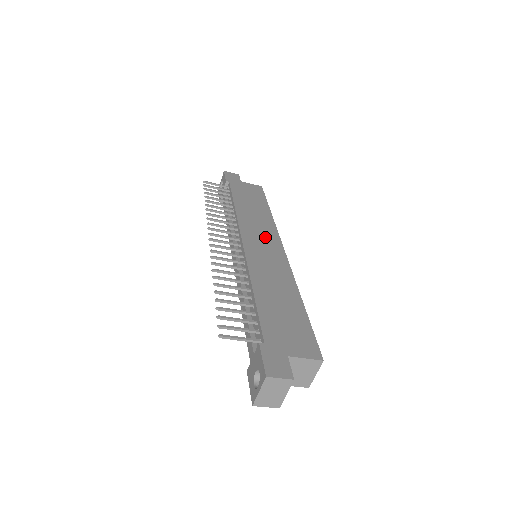
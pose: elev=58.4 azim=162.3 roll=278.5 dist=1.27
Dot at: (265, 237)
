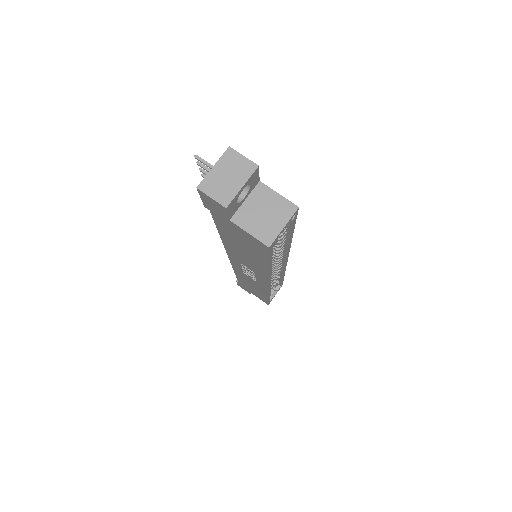
Dot at: occluded
